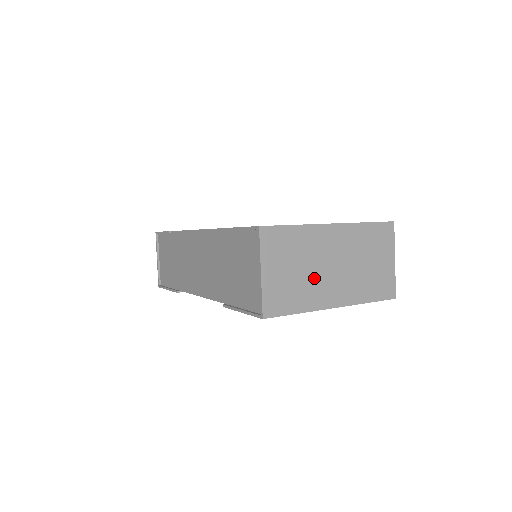
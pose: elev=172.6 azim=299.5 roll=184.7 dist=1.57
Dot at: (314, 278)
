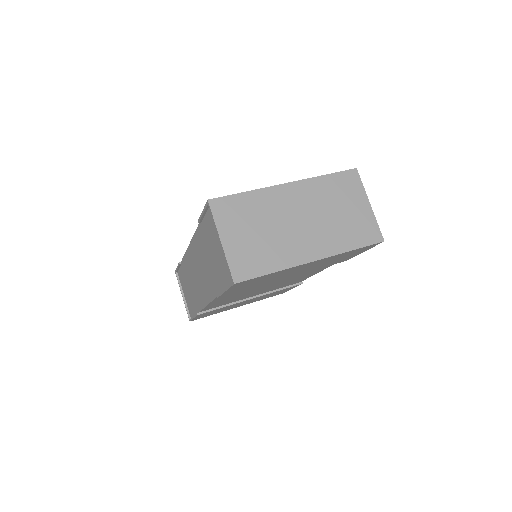
Dot at: (281, 237)
